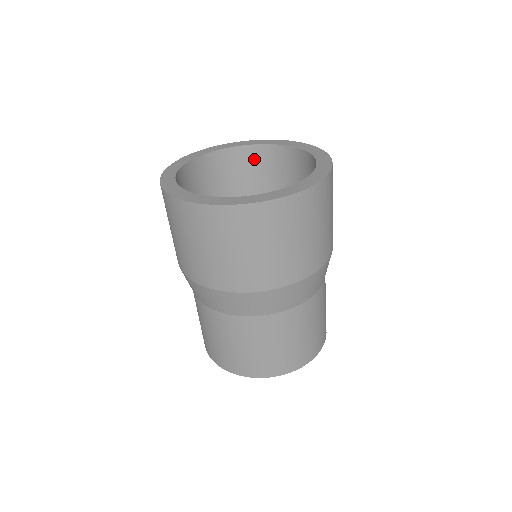
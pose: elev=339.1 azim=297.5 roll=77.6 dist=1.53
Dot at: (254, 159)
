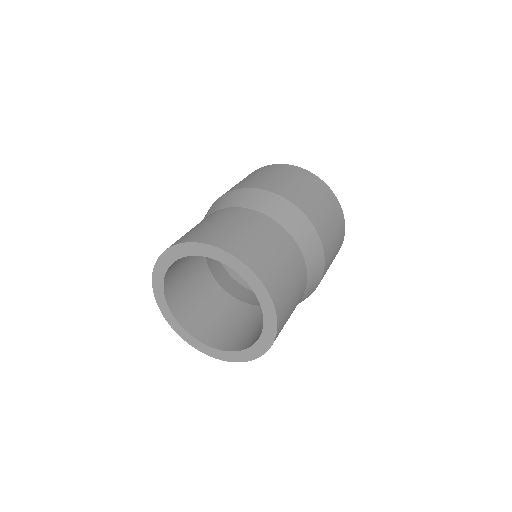
Dot at: occluded
